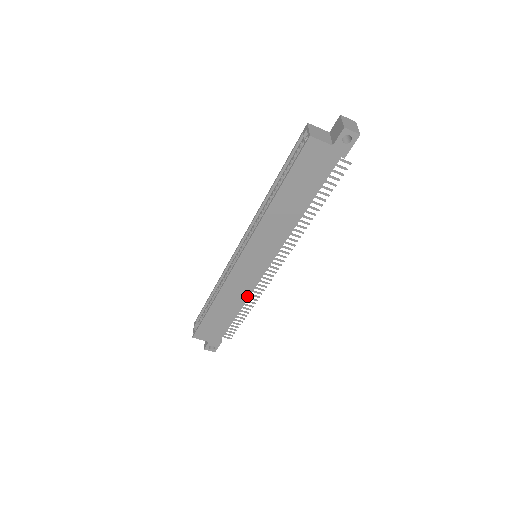
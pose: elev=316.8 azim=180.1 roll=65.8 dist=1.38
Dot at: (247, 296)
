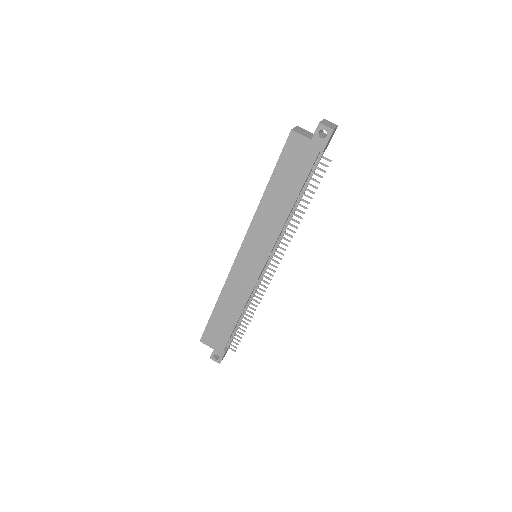
Dot at: (247, 298)
